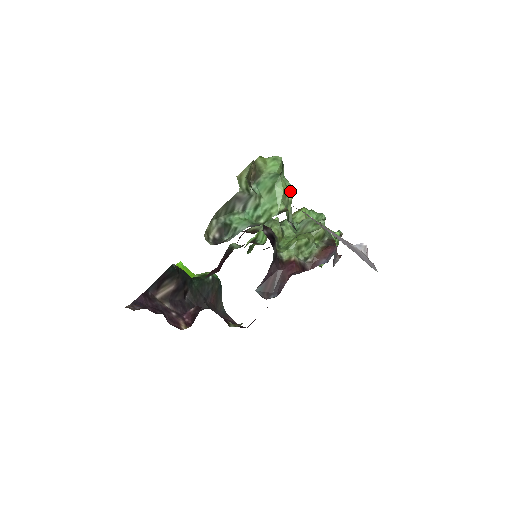
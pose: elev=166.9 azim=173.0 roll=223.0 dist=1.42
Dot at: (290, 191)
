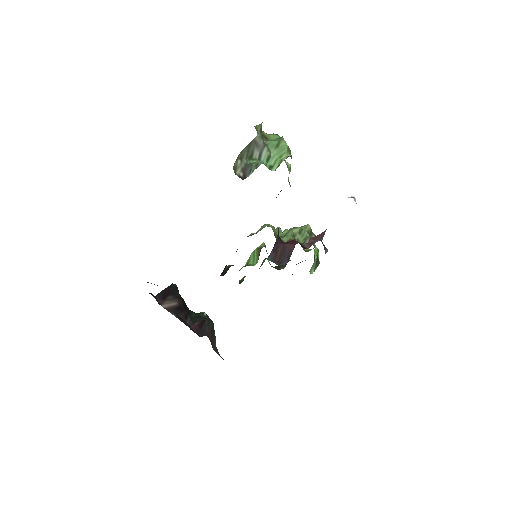
Dot at: (287, 163)
